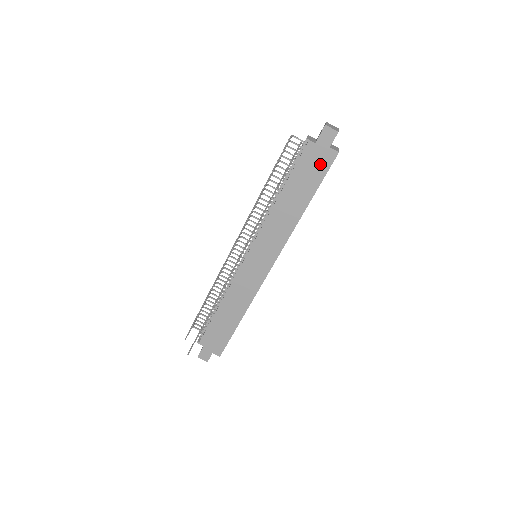
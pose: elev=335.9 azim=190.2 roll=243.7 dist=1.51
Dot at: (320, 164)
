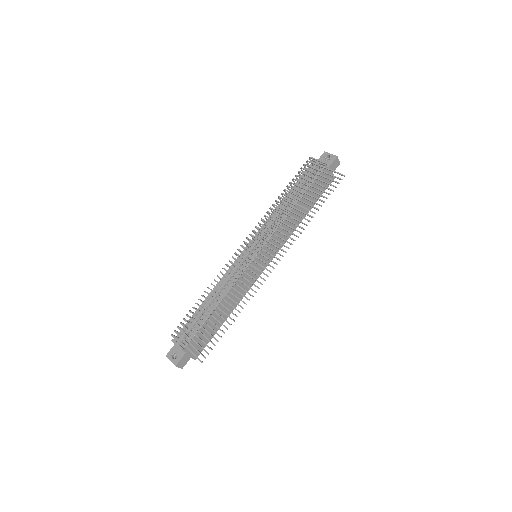
Dot at: (324, 184)
